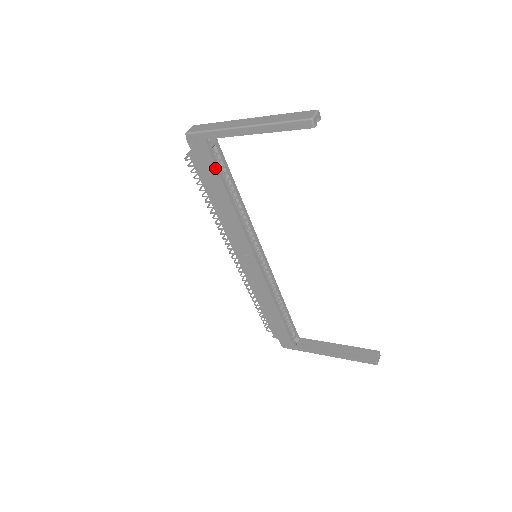
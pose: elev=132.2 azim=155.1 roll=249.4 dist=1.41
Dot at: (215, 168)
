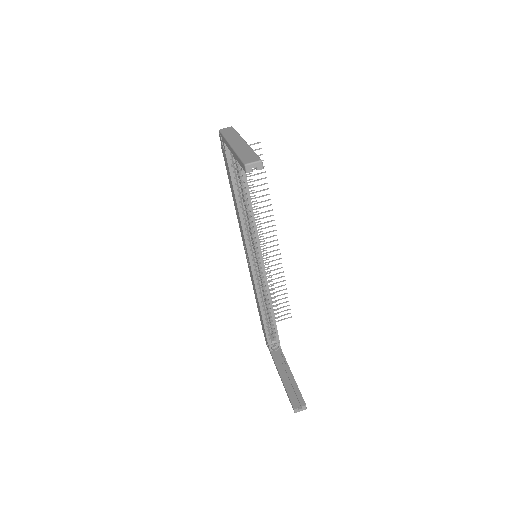
Dot at: (228, 167)
